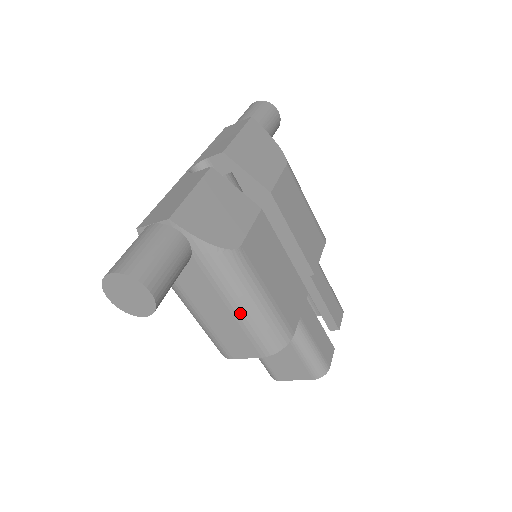
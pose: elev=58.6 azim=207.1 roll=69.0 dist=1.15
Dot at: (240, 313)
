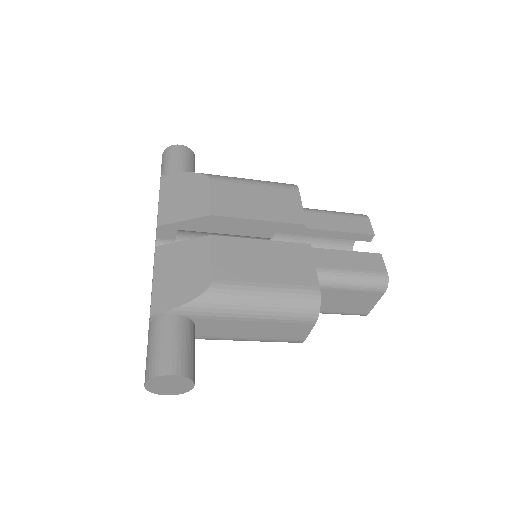
Dot at: (262, 316)
